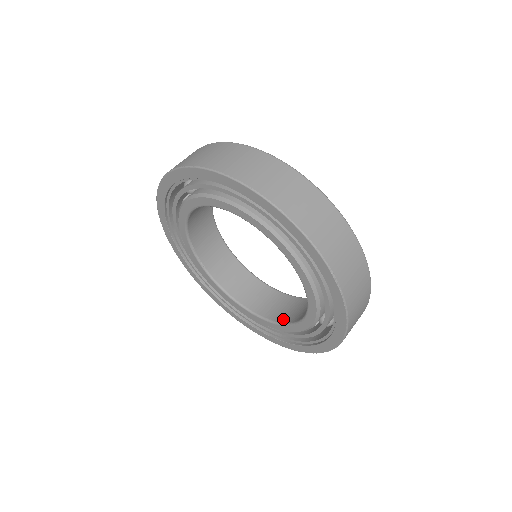
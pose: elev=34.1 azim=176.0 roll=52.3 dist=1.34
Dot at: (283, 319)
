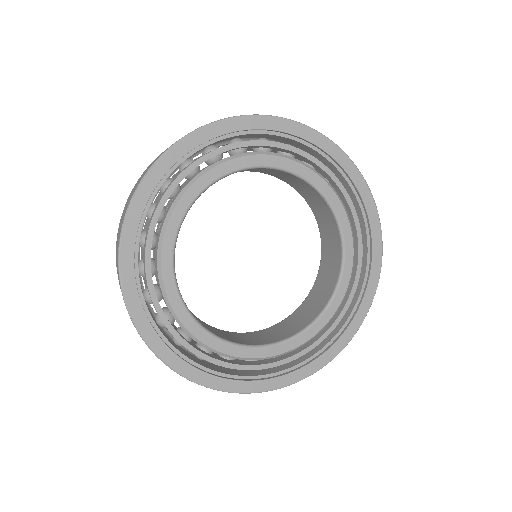
Dot at: (319, 309)
